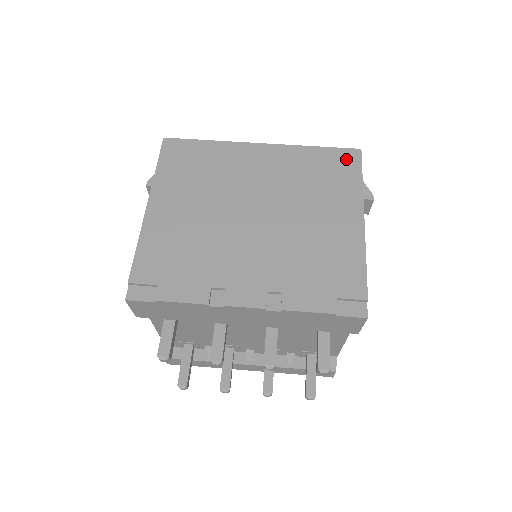
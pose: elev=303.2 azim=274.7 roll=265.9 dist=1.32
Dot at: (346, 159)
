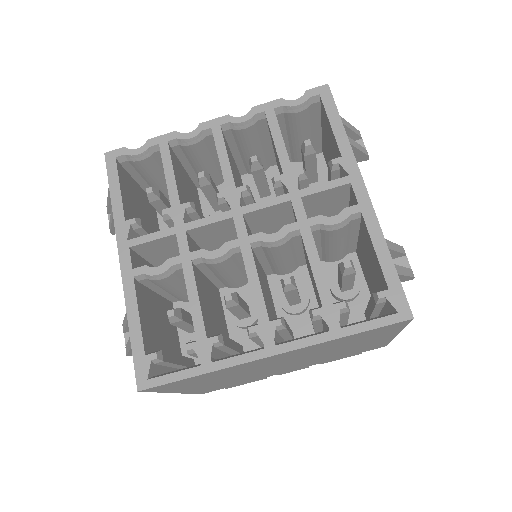
Dot at: (389, 328)
